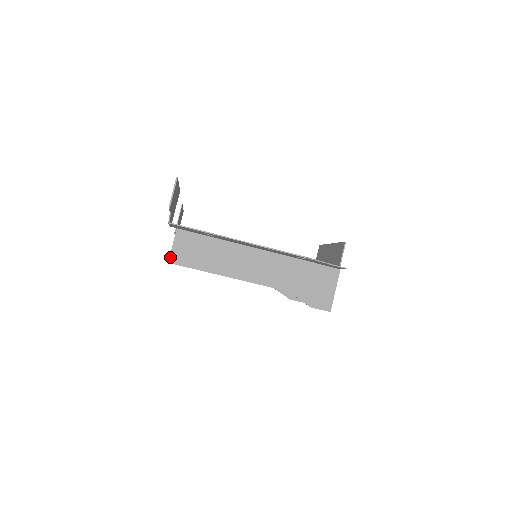
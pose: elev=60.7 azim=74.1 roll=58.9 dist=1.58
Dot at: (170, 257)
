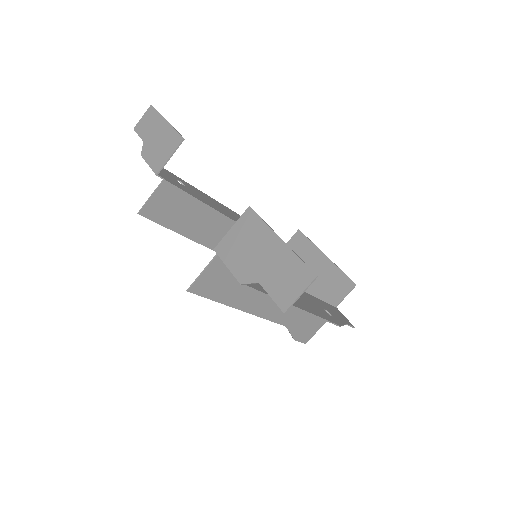
Dot at: (193, 285)
